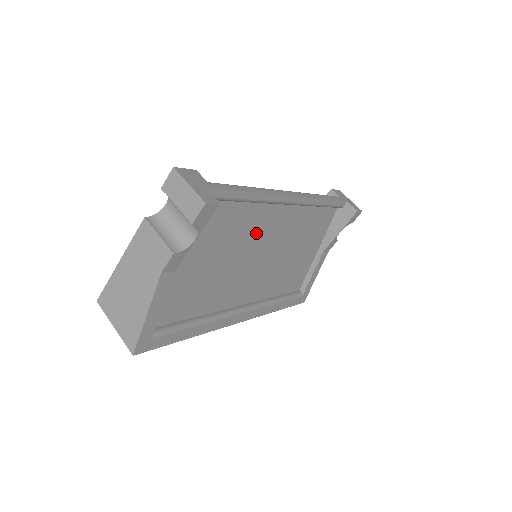
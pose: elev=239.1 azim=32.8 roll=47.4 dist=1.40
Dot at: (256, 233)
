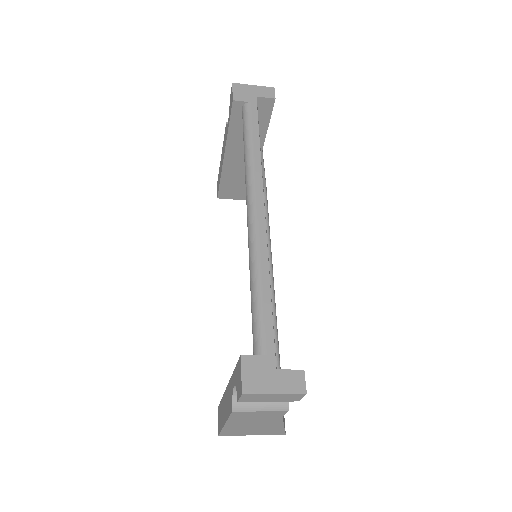
Dot at: occluded
